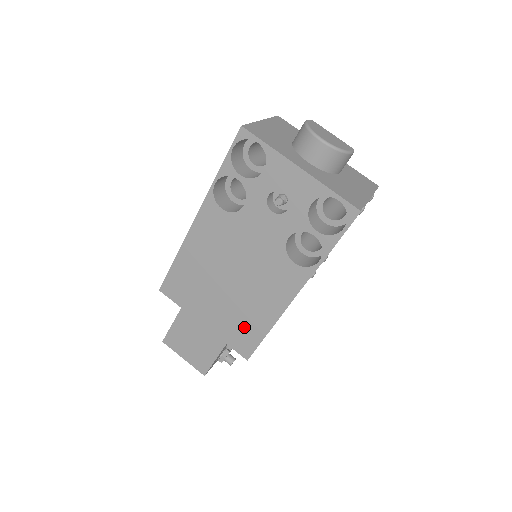
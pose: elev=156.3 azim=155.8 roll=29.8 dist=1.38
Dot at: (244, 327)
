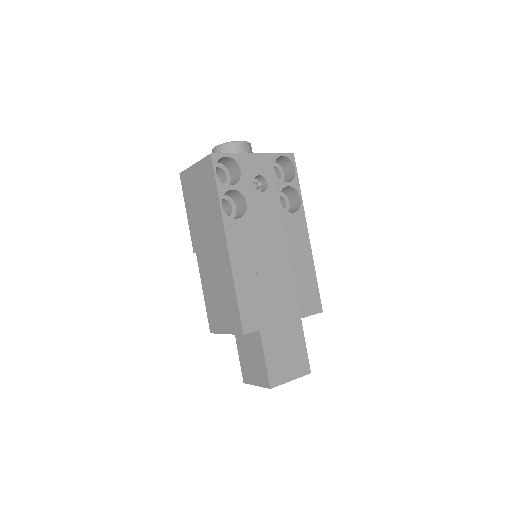
Dot at: (304, 289)
